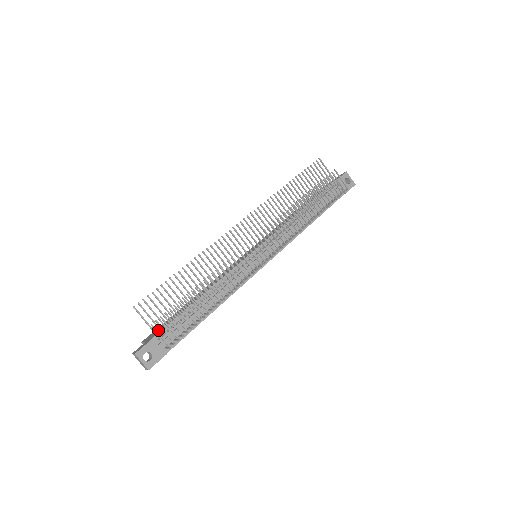
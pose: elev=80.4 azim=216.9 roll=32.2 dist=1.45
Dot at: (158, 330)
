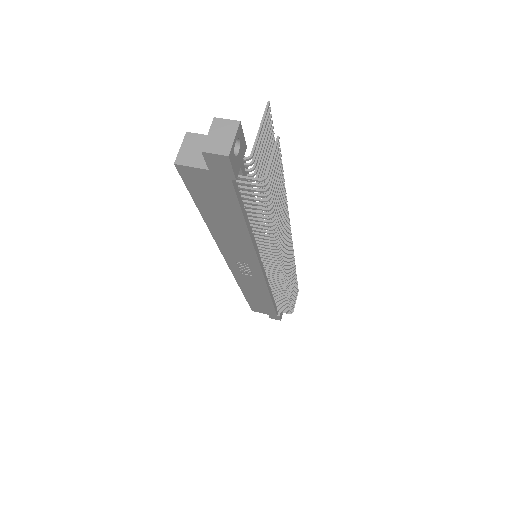
Dot at: occluded
